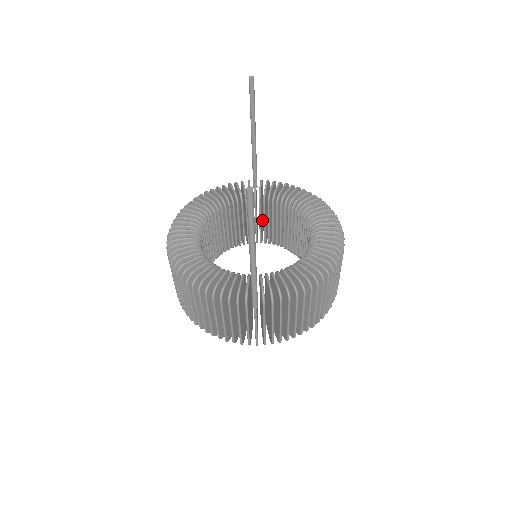
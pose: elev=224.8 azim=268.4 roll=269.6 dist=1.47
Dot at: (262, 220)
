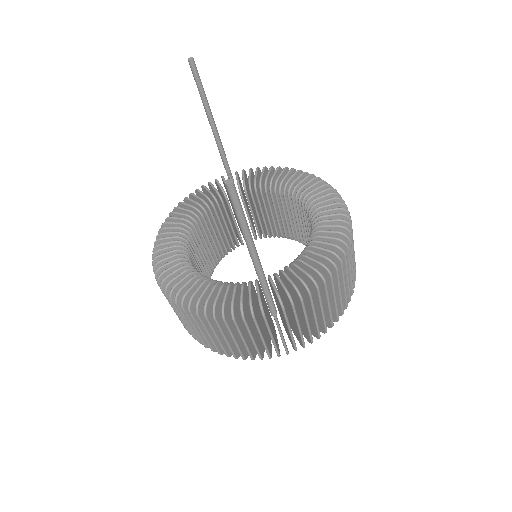
Dot at: (250, 215)
